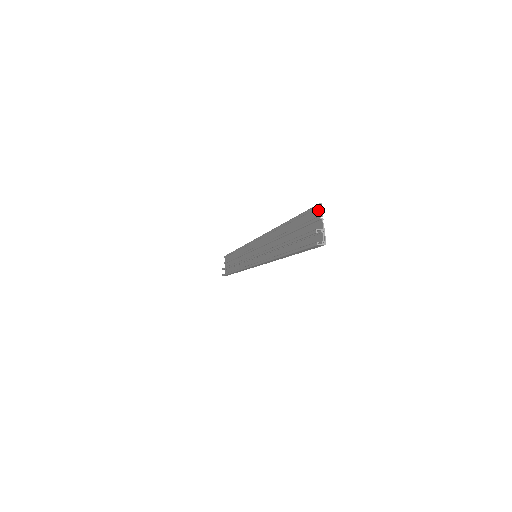
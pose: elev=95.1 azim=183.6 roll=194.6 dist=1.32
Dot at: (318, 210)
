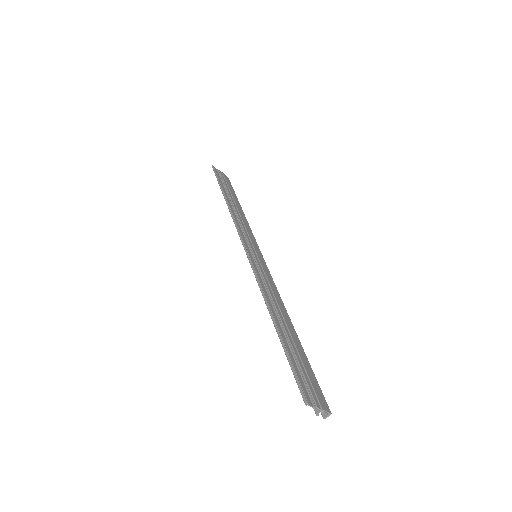
Dot at: (307, 402)
